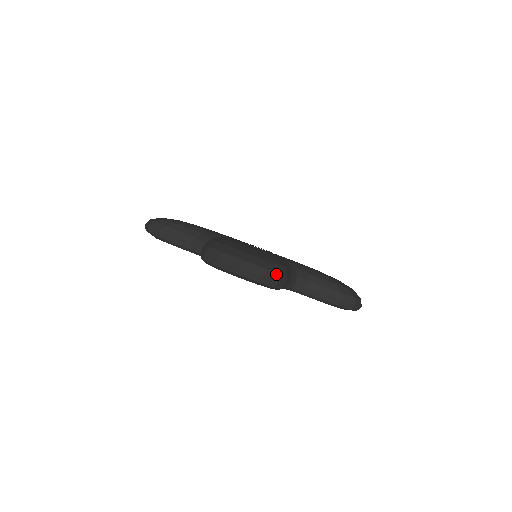
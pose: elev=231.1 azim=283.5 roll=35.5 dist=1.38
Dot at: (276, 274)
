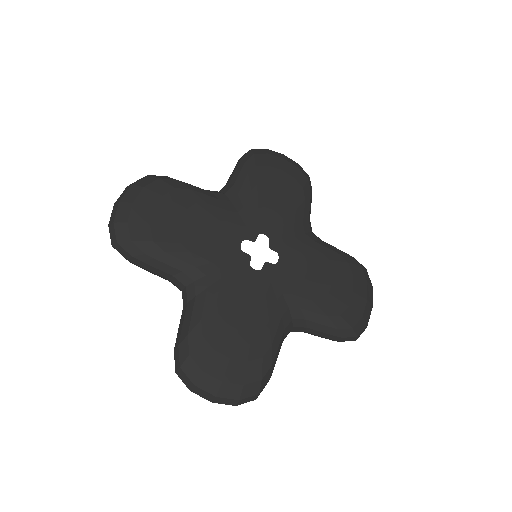
Dot at: (254, 397)
